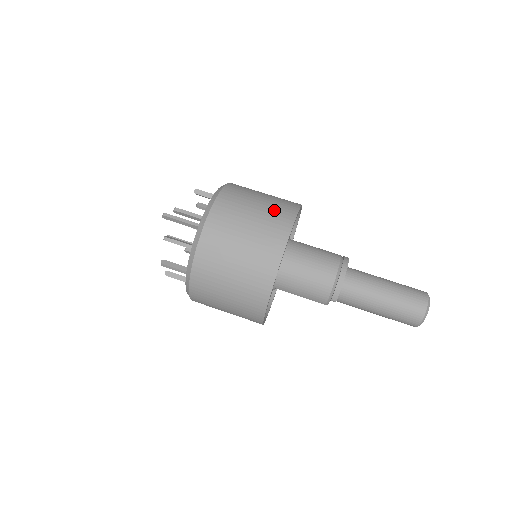
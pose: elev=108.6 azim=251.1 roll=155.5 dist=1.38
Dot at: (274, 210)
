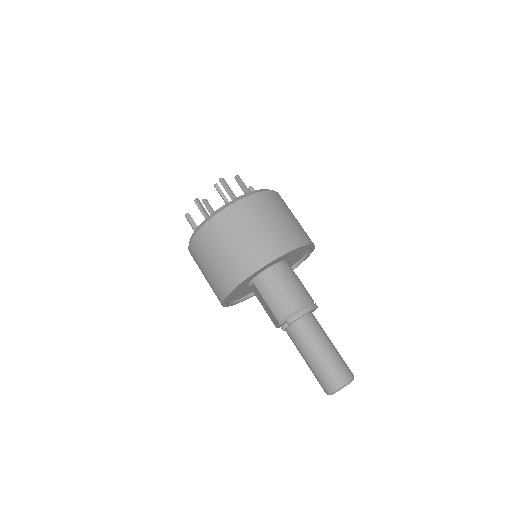
Dot at: (300, 228)
